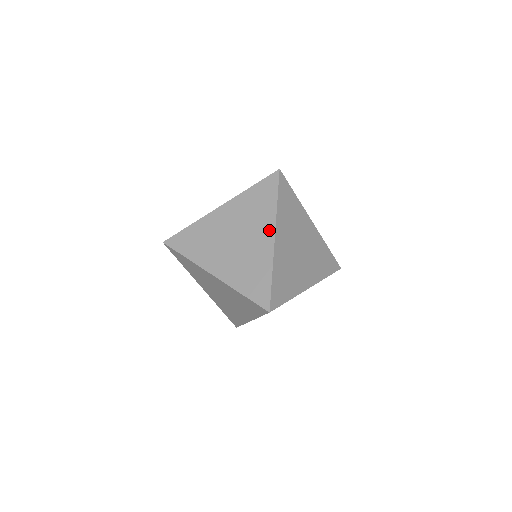
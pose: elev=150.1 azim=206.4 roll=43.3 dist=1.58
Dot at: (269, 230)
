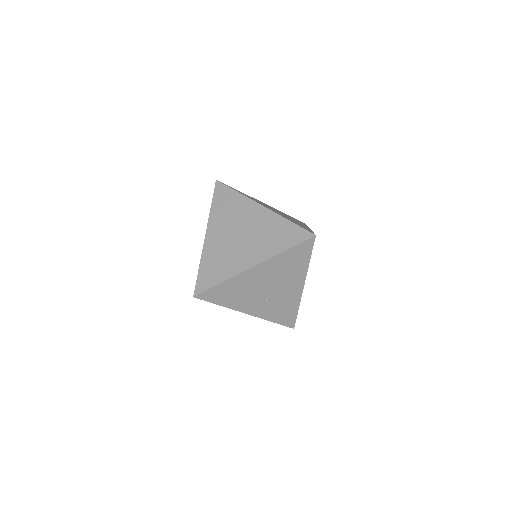
Dot at: occluded
